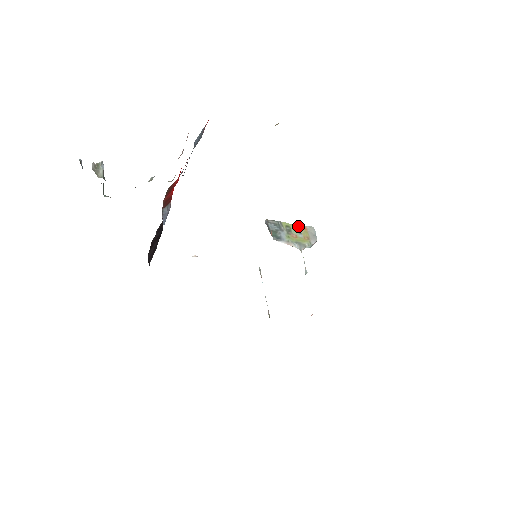
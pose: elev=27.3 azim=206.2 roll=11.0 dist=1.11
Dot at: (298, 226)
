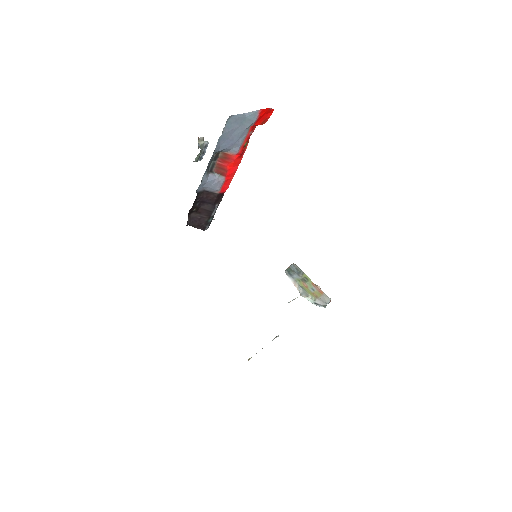
Dot at: (317, 286)
